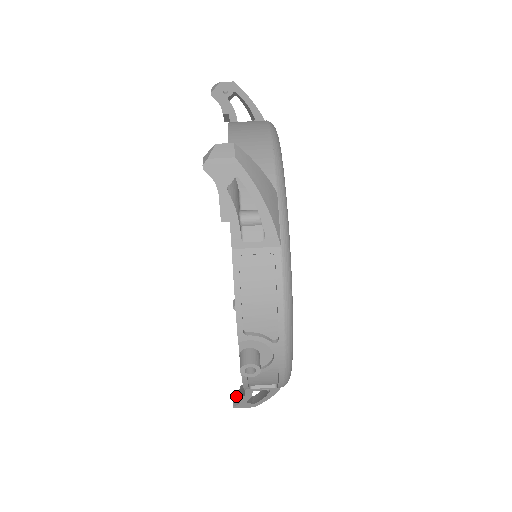
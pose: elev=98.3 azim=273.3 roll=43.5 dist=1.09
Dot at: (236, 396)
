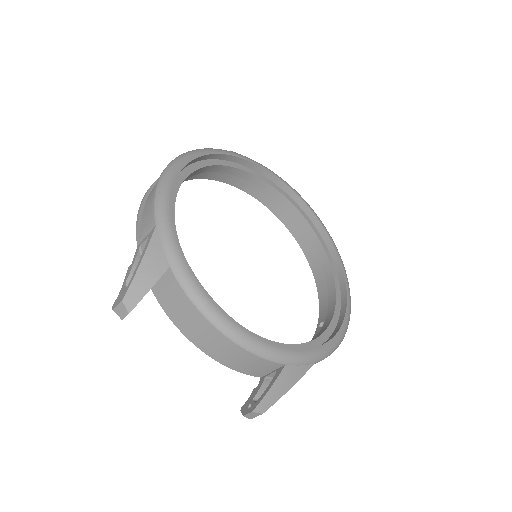
Dot at: occluded
